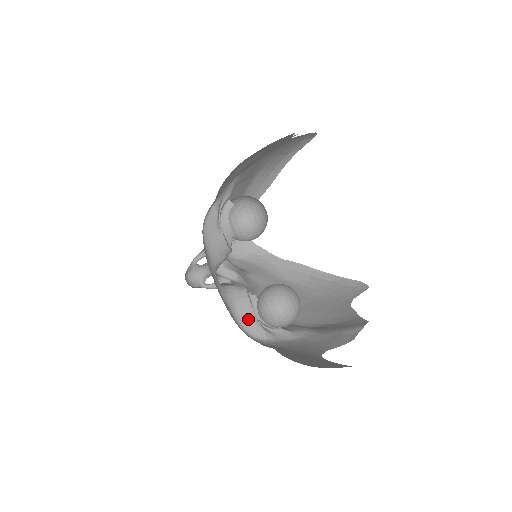
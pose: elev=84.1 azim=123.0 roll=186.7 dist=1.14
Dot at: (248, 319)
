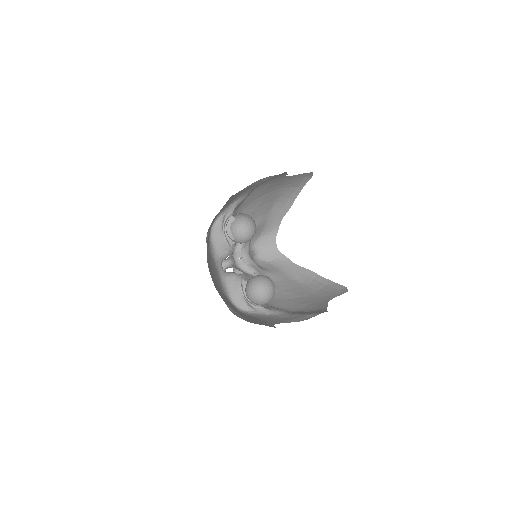
Dot at: (237, 296)
